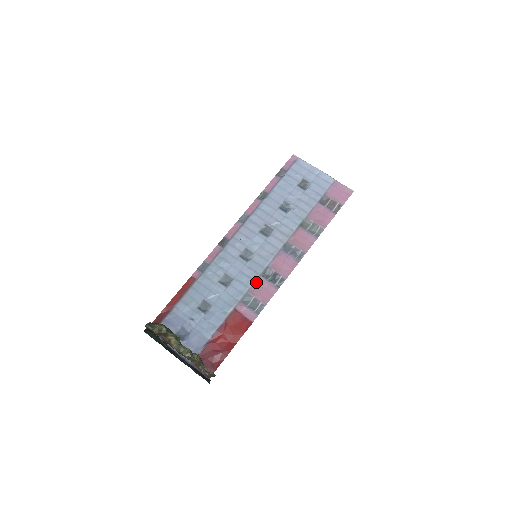
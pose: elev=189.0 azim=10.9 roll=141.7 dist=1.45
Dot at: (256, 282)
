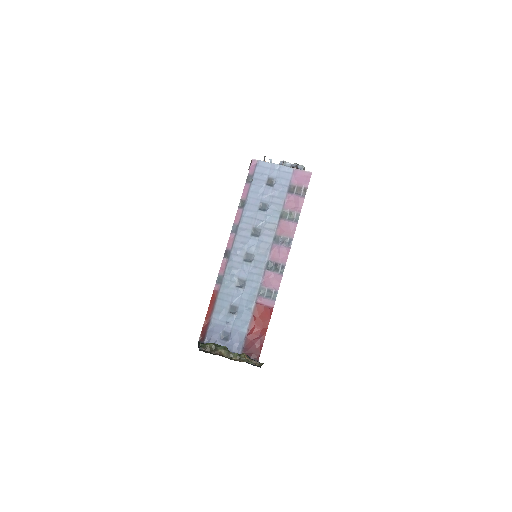
Dot at: (264, 276)
